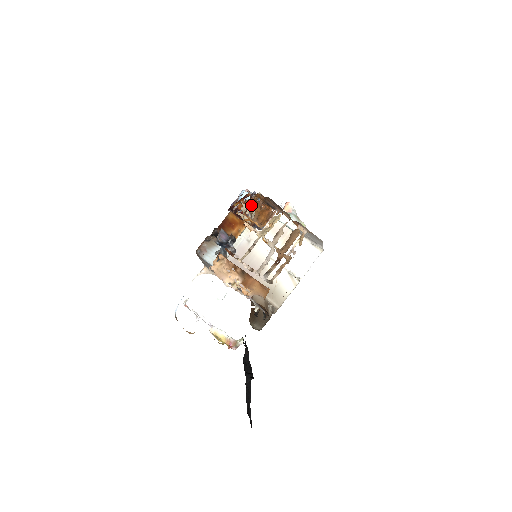
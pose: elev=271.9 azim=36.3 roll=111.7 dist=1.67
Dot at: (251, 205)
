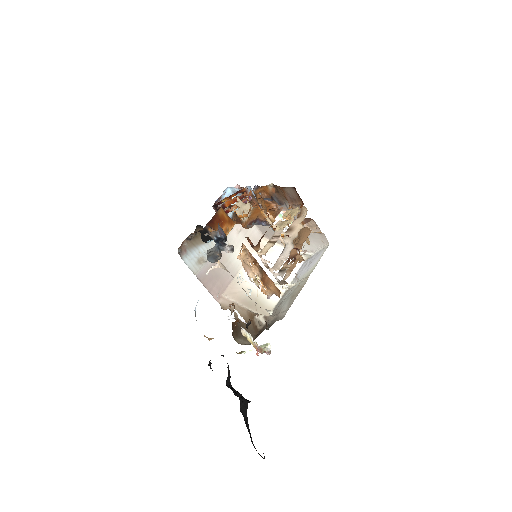
Dot at: (258, 197)
